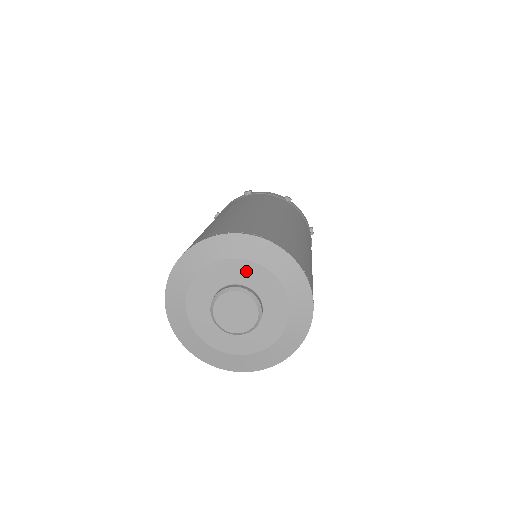
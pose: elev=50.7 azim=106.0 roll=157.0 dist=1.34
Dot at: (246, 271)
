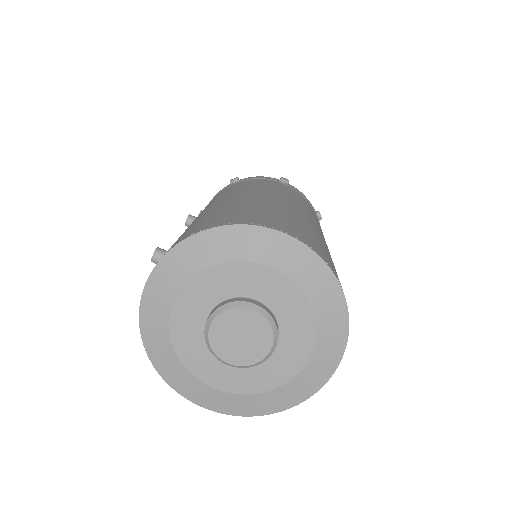
Dot at: (287, 297)
